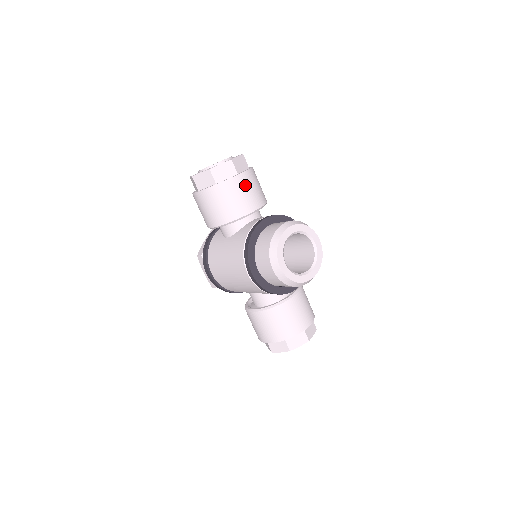
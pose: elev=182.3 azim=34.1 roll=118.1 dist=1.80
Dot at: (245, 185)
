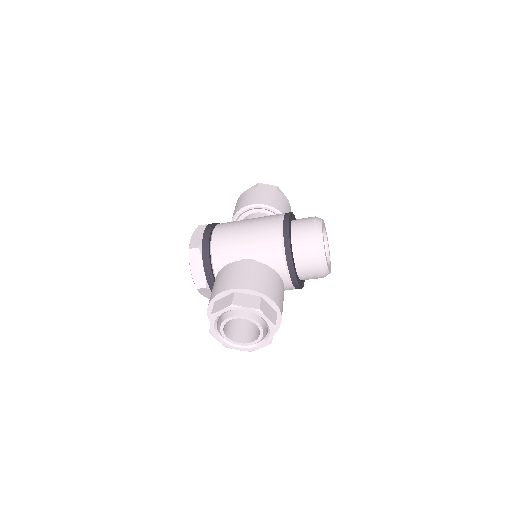
Dot at: occluded
